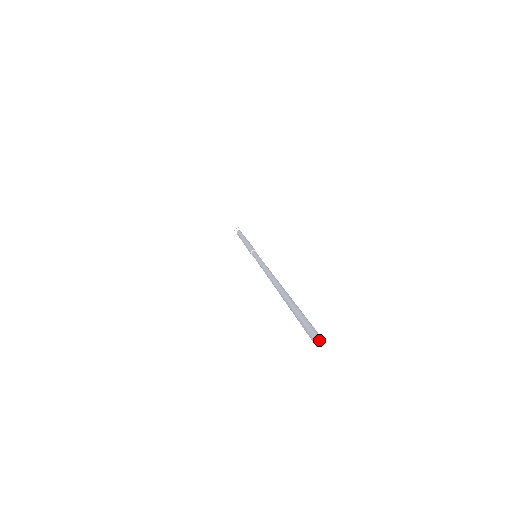
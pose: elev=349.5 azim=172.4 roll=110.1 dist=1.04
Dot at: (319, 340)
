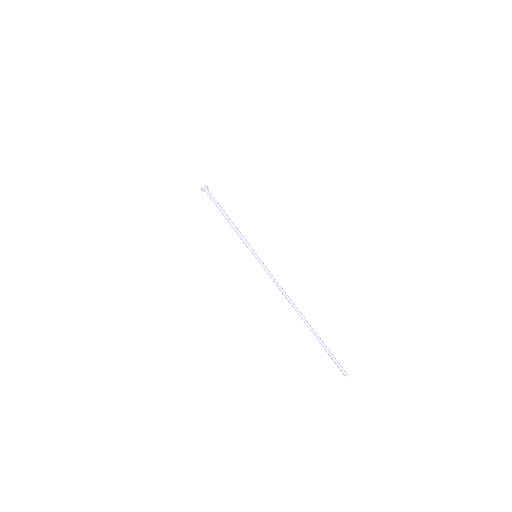
Dot at: (345, 374)
